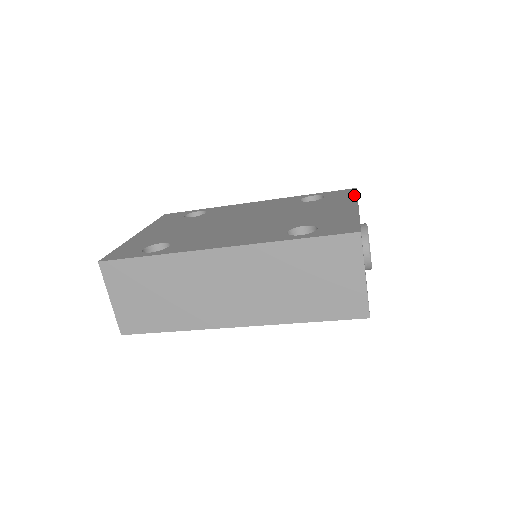
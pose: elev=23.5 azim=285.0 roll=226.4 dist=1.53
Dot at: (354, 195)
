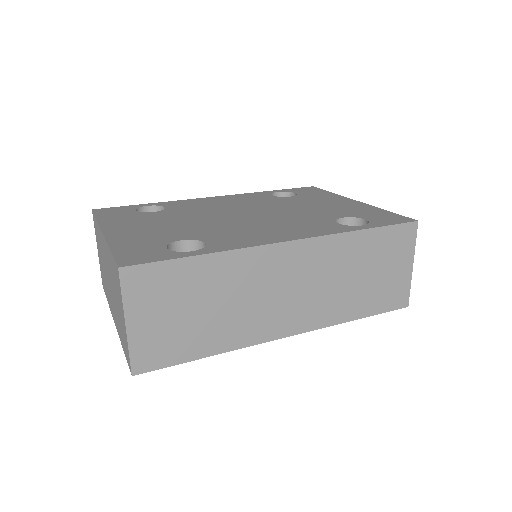
Dot at: (328, 192)
